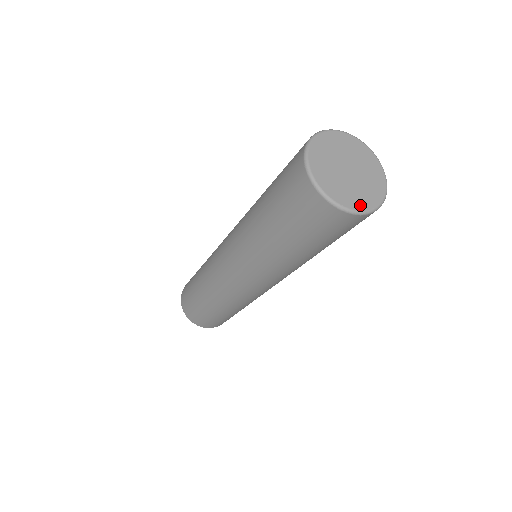
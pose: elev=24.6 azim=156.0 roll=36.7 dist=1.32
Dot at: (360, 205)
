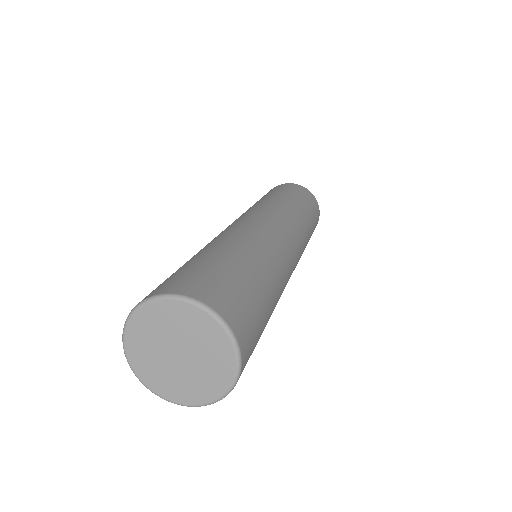
Dot at: (160, 390)
